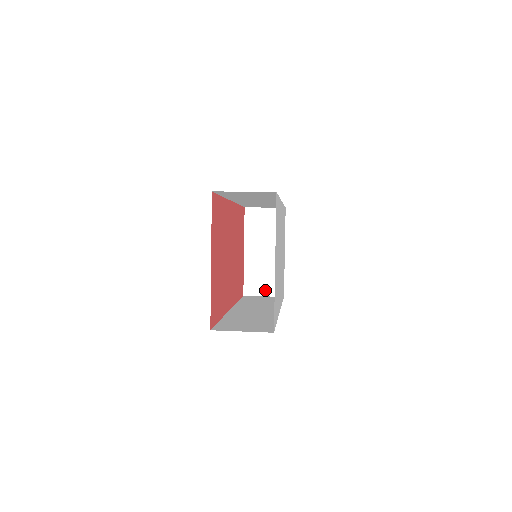
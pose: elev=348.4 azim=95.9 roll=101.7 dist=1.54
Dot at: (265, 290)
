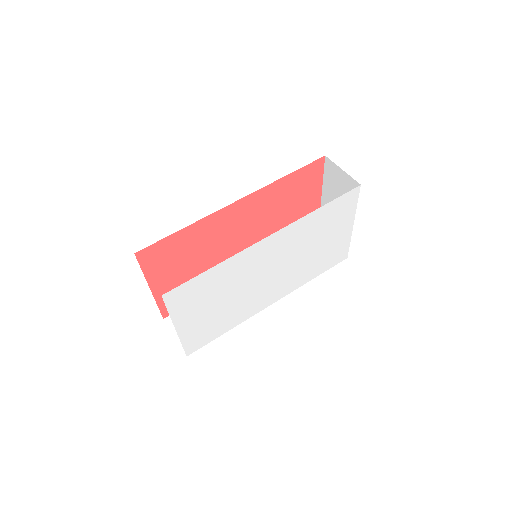
Dot at: occluded
